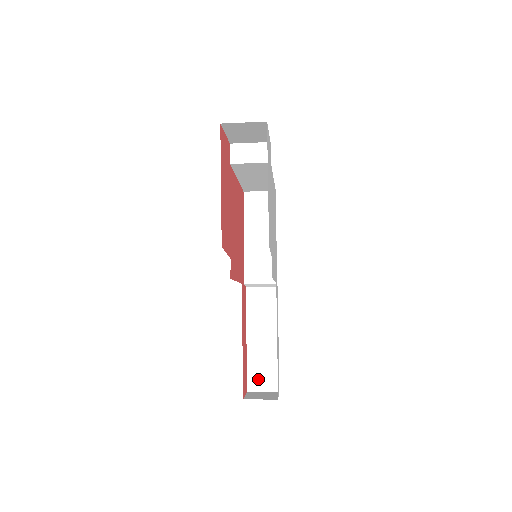
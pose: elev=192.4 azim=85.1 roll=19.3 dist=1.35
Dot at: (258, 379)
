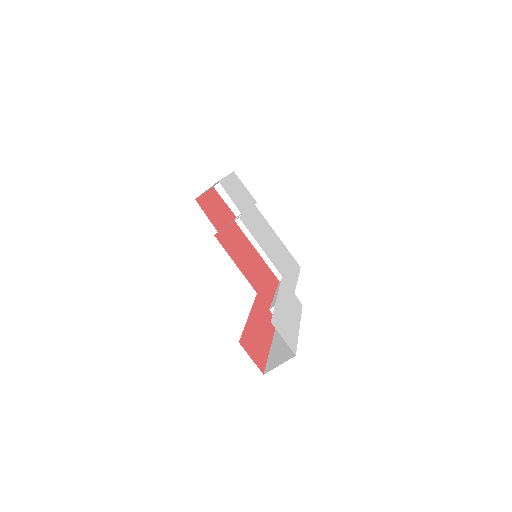
Dot at: (276, 360)
